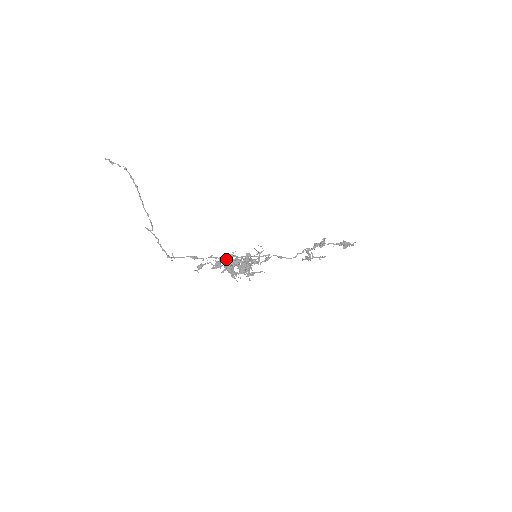
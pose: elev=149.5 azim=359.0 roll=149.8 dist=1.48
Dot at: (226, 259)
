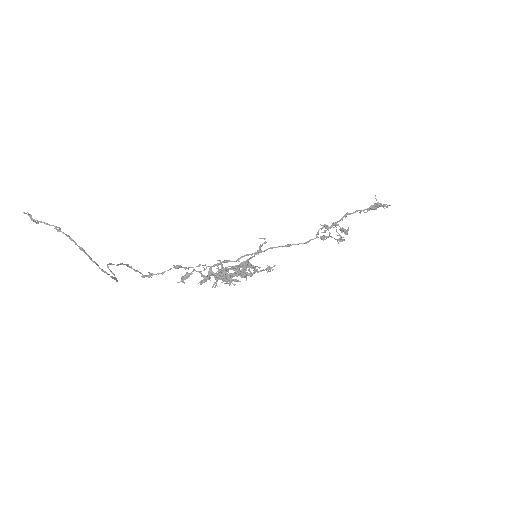
Dot at: (217, 274)
